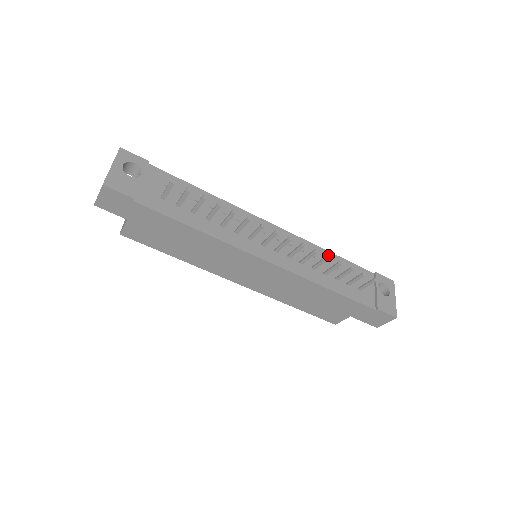
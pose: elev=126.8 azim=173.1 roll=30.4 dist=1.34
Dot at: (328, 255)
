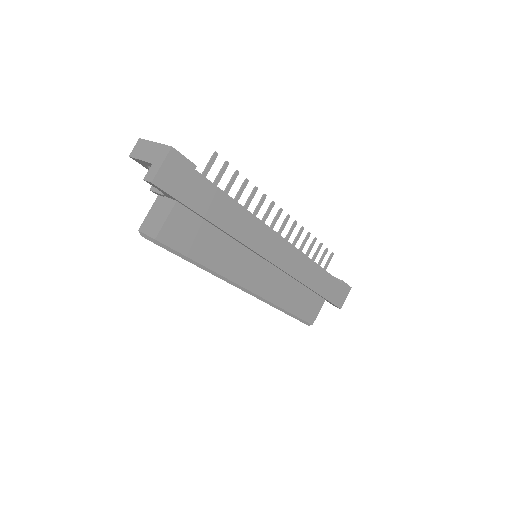
Dot at: (309, 232)
